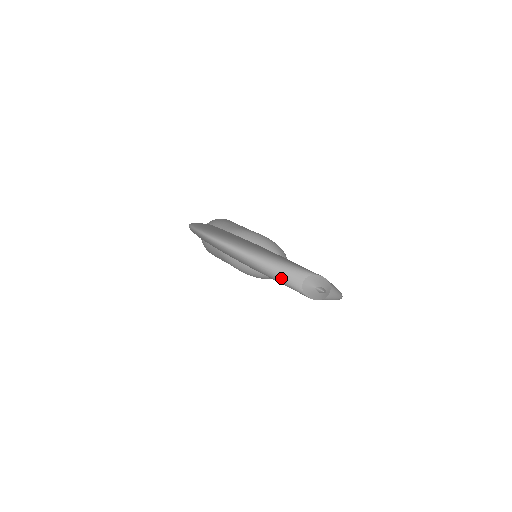
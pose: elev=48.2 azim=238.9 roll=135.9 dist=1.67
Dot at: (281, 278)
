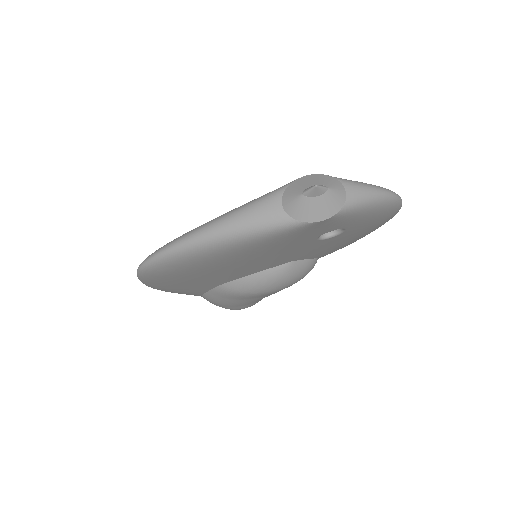
Dot at: (249, 230)
